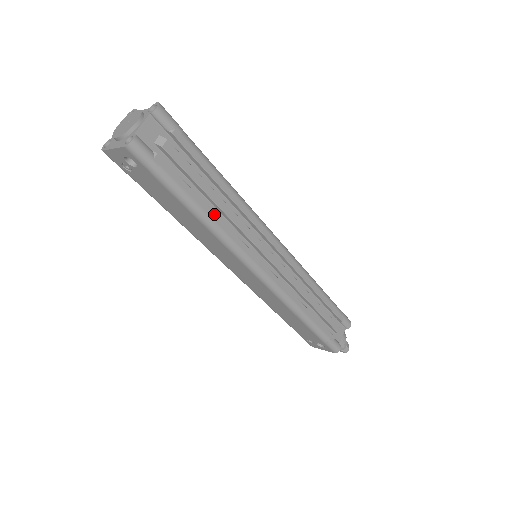
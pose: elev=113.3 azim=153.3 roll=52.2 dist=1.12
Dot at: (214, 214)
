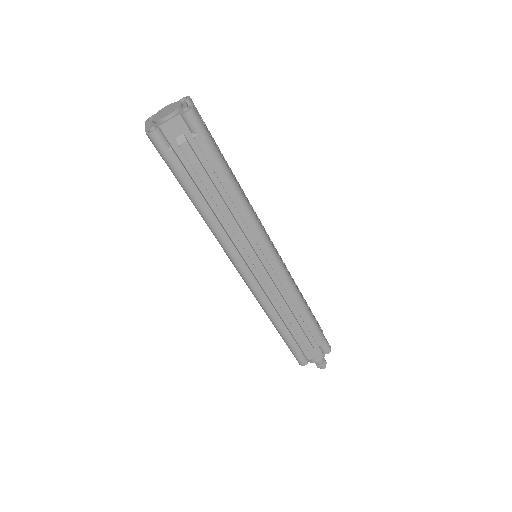
Dot at: (211, 213)
